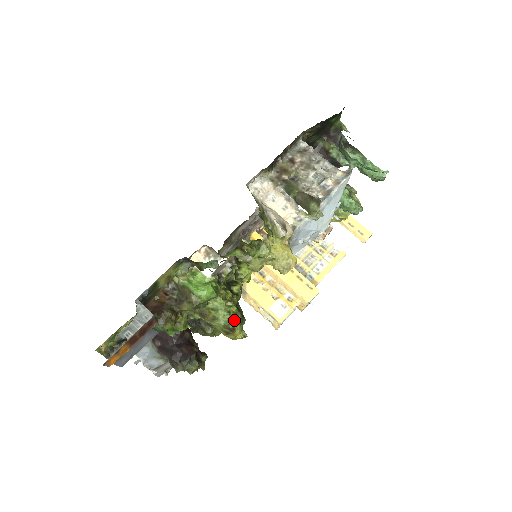
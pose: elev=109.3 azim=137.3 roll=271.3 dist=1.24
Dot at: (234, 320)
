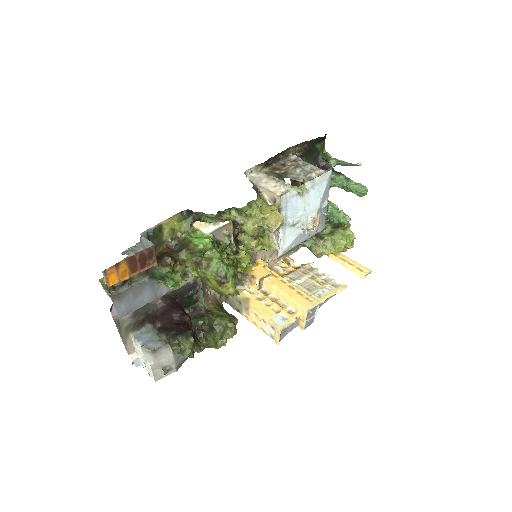
Dot at: (226, 268)
